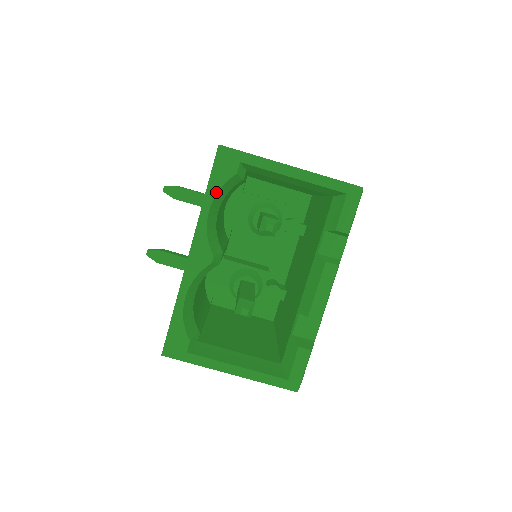
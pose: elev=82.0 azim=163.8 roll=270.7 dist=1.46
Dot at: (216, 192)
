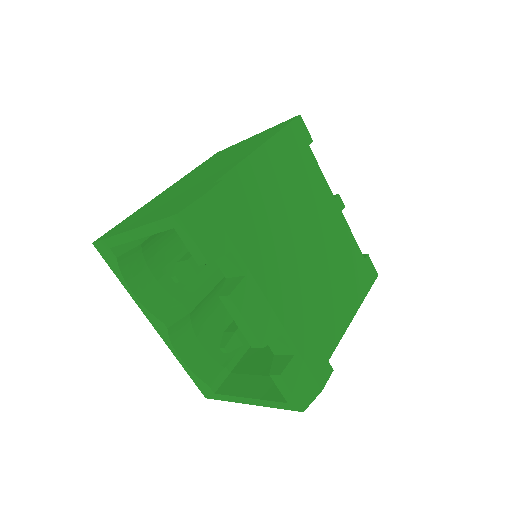
Dot at: (122, 277)
